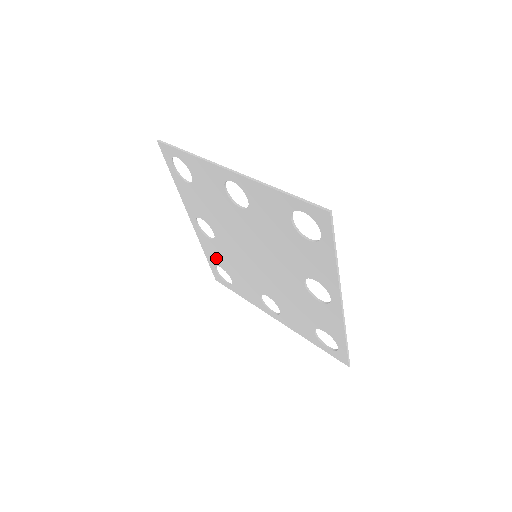
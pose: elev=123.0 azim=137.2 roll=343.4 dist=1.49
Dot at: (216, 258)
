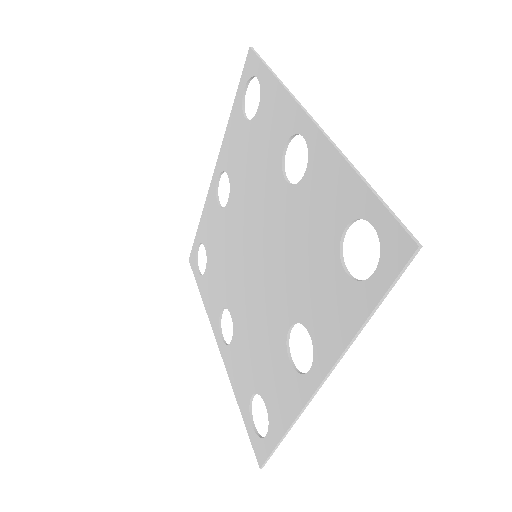
Dot at: (244, 379)
